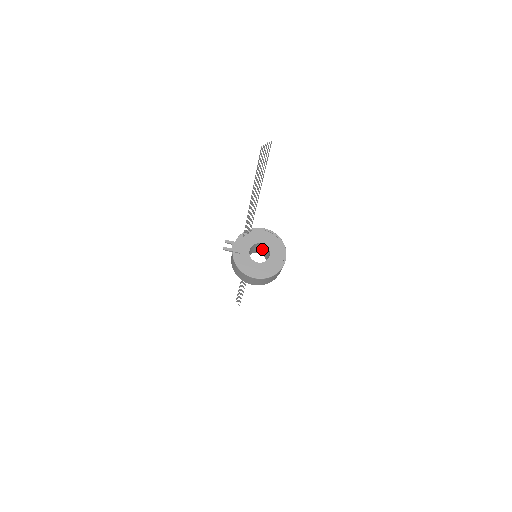
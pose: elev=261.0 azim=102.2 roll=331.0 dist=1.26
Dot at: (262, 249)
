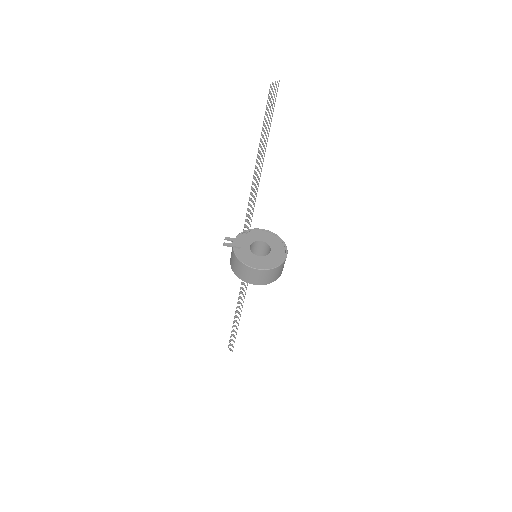
Dot at: (261, 251)
